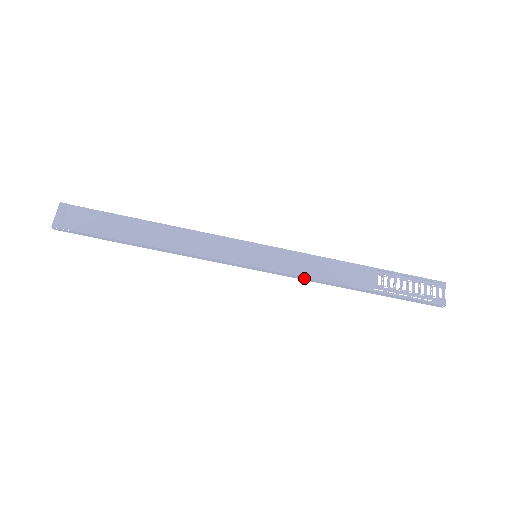
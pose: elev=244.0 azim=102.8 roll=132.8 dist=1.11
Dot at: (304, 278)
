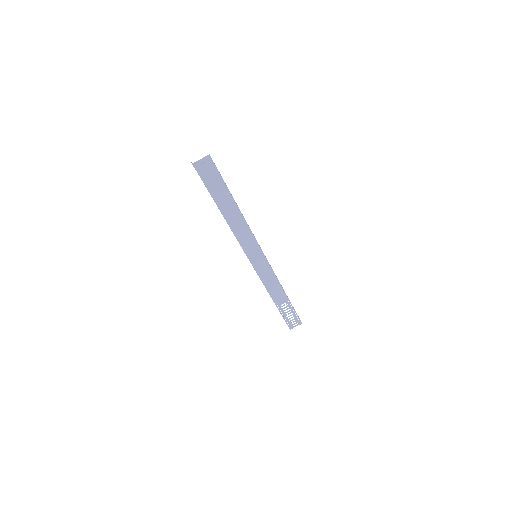
Dot at: (261, 279)
